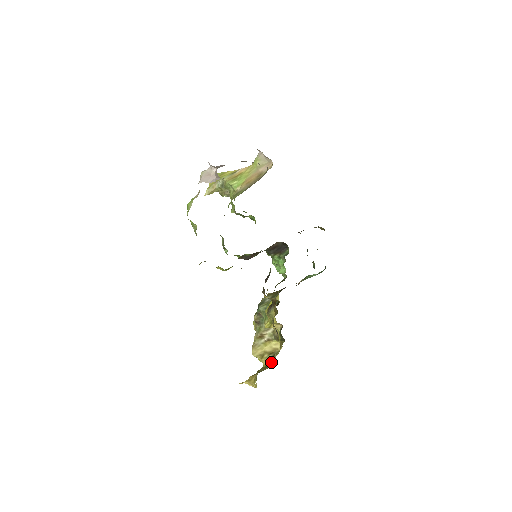
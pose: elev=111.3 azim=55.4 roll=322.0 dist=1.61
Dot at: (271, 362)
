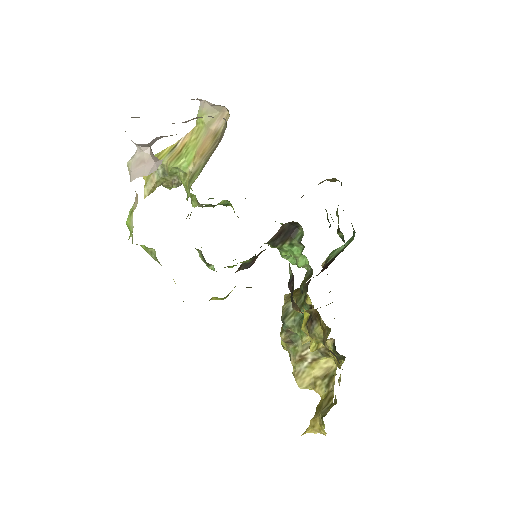
Dot at: (331, 390)
